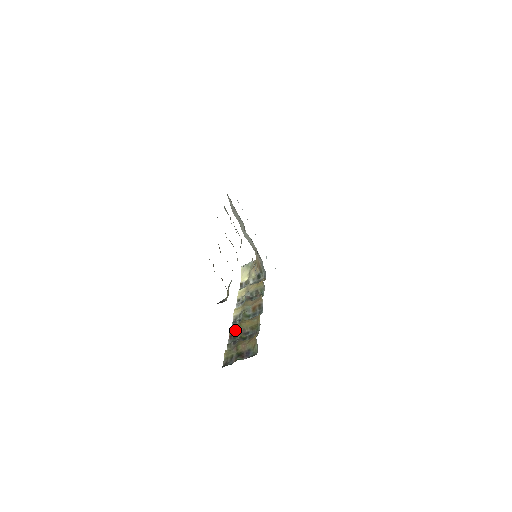
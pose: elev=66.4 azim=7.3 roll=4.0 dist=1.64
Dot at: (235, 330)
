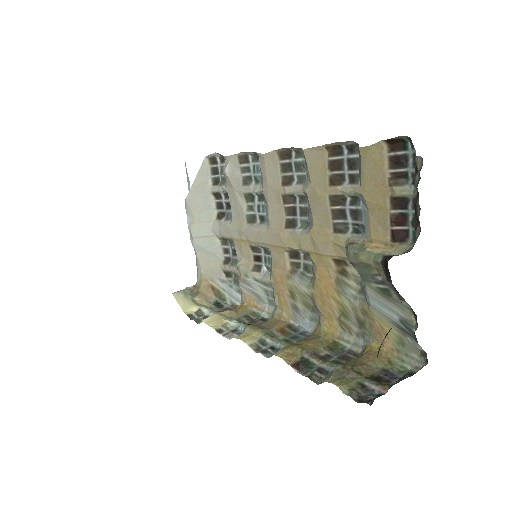
Dot at: (295, 356)
